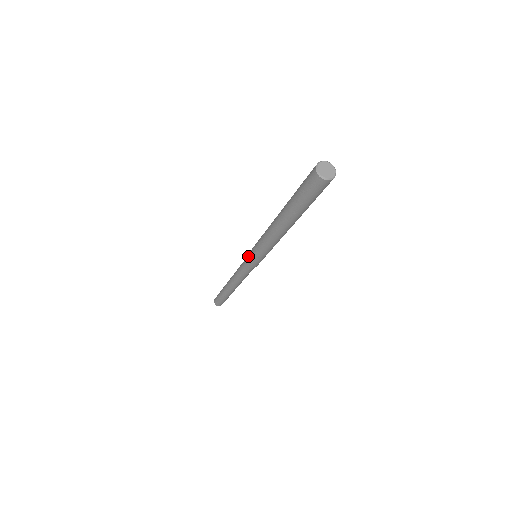
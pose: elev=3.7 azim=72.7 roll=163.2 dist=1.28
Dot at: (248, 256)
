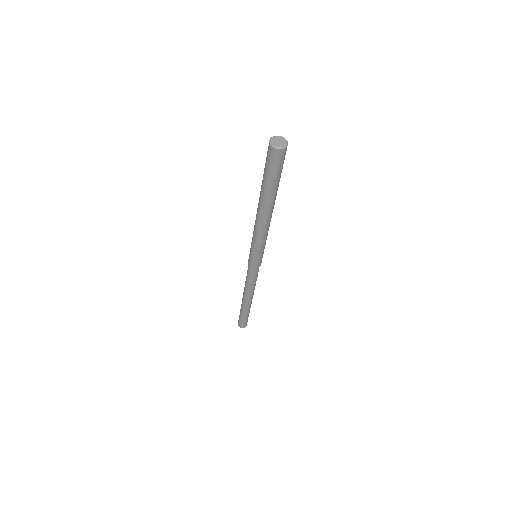
Dot at: (249, 258)
